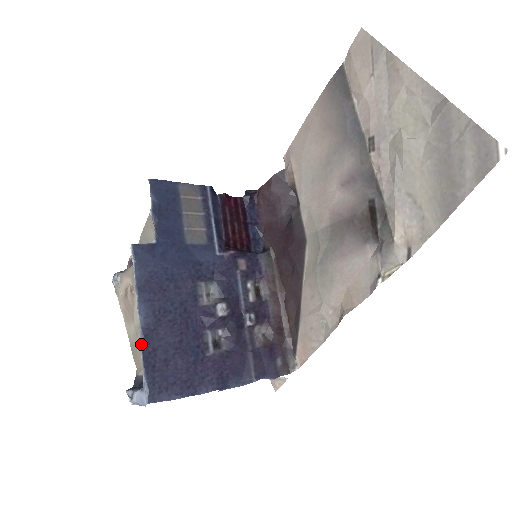
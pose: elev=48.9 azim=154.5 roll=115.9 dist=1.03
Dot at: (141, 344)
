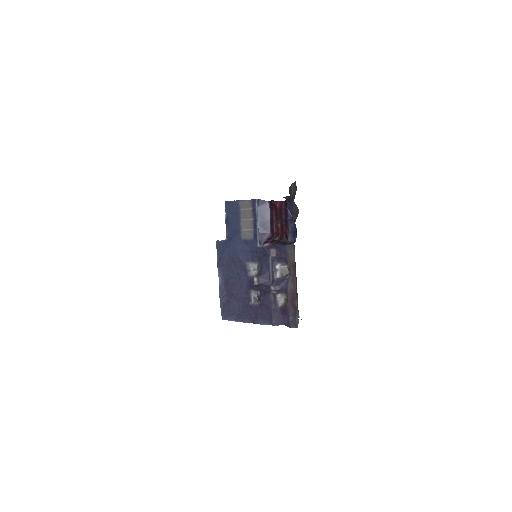
Dot at: (219, 292)
